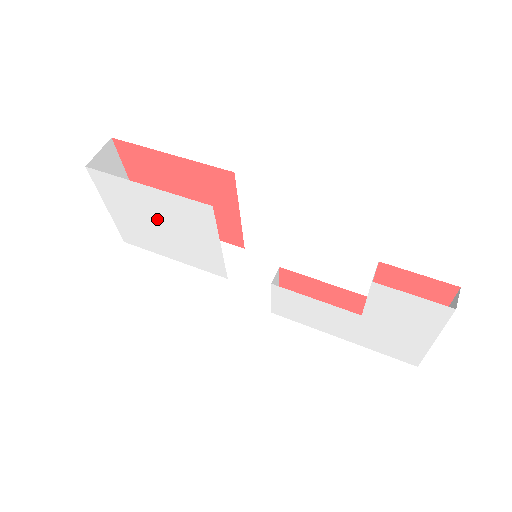
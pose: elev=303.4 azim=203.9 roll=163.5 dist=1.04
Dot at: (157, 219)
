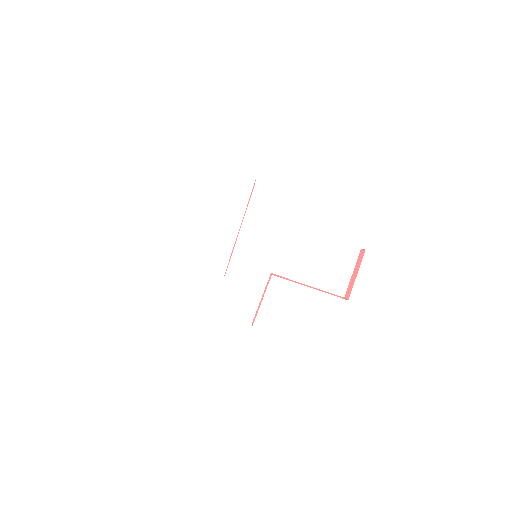
Dot at: (183, 201)
